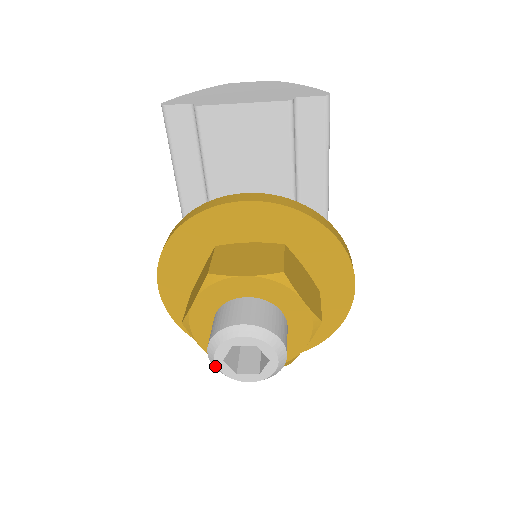
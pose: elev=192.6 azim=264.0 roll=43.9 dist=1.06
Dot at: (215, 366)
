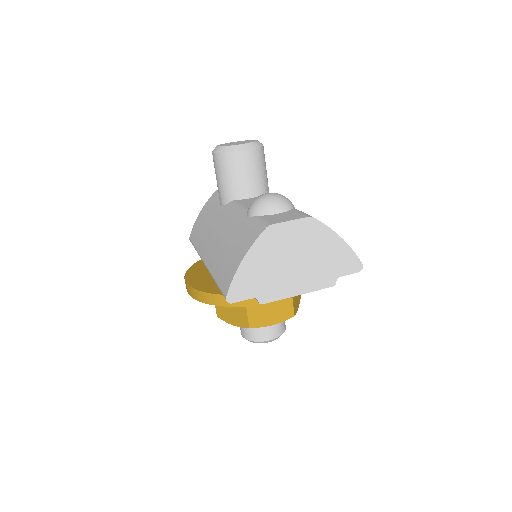
Dot at: occluded
